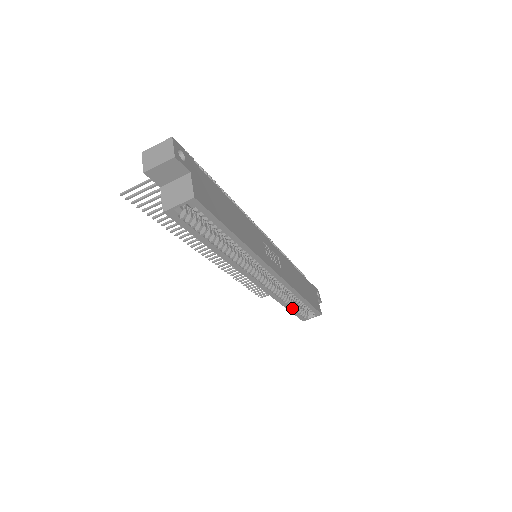
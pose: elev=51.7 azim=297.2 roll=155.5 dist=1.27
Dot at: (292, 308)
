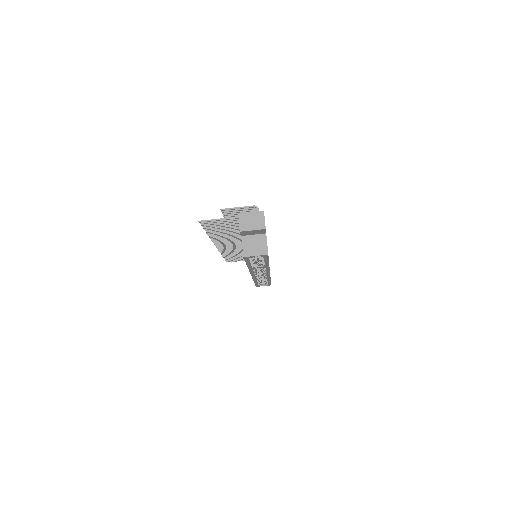
Dot at: (258, 283)
